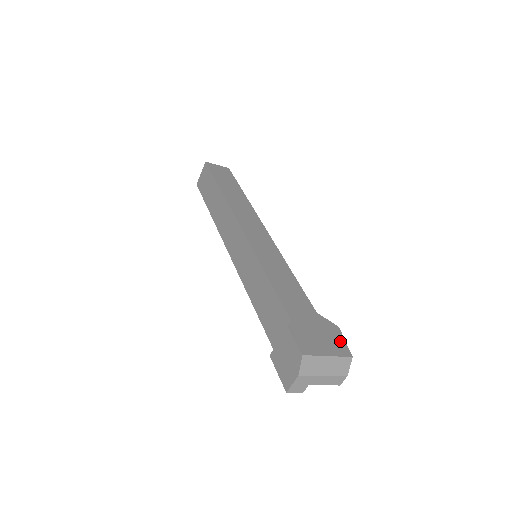
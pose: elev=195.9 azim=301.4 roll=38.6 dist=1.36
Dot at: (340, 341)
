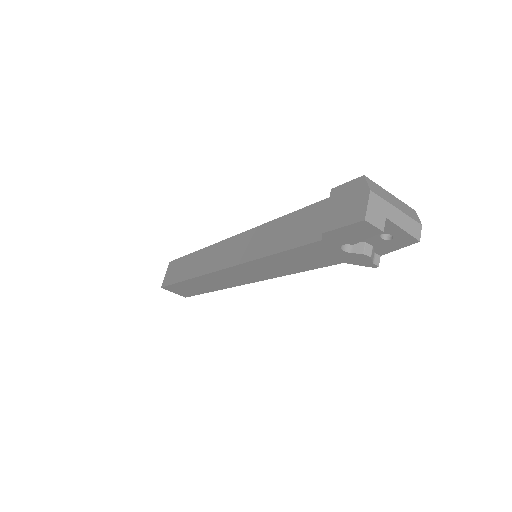
Dot at: occluded
